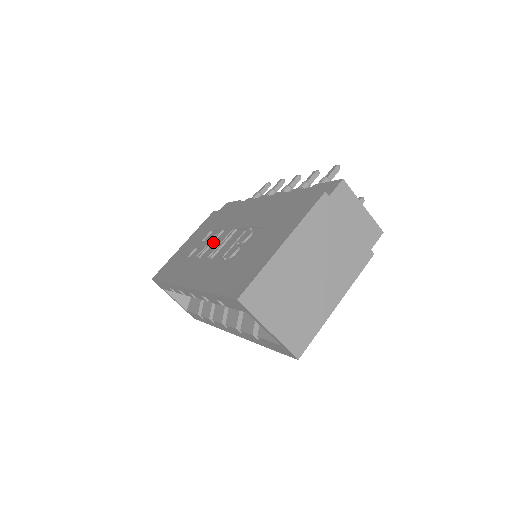
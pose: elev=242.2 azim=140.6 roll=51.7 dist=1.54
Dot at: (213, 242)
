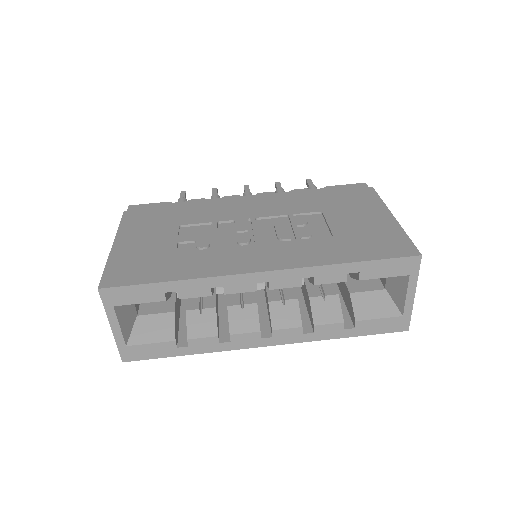
Dot at: (217, 233)
